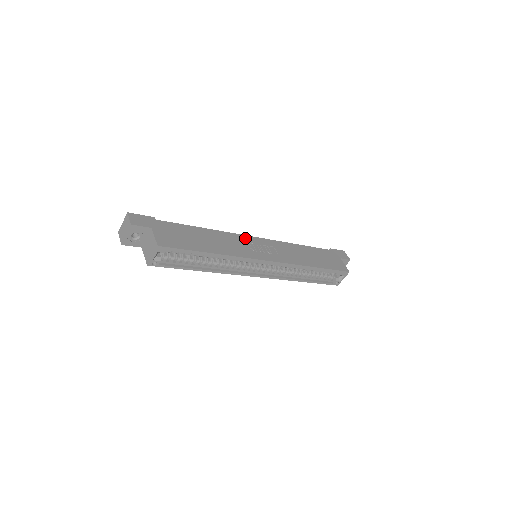
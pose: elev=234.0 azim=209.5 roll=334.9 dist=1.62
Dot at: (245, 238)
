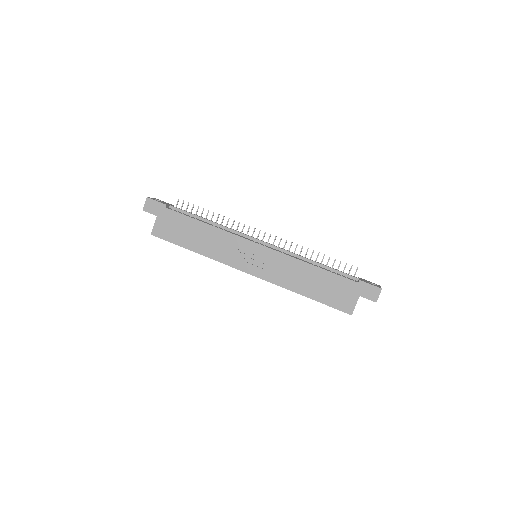
Dot at: (243, 242)
